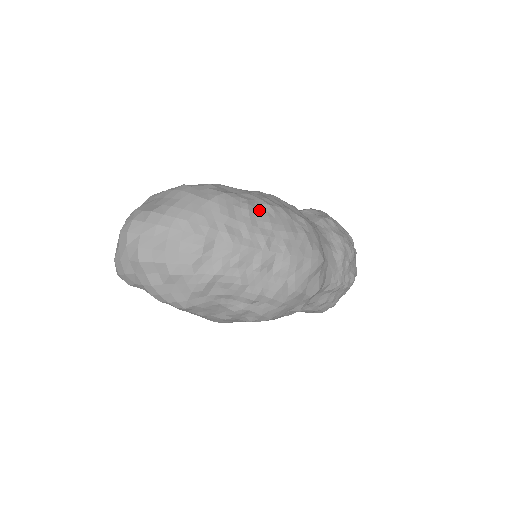
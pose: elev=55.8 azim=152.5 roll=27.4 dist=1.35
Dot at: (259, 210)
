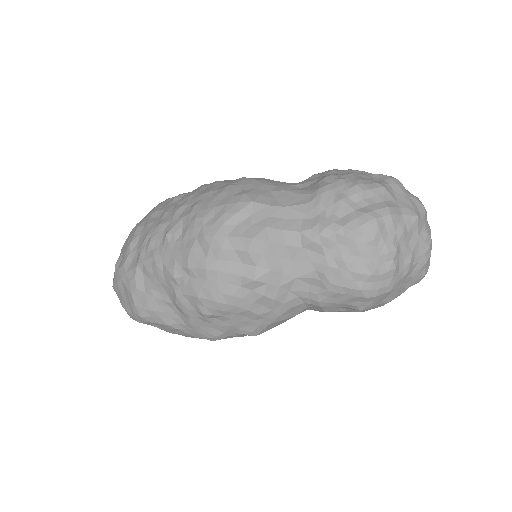
Dot at: (188, 193)
